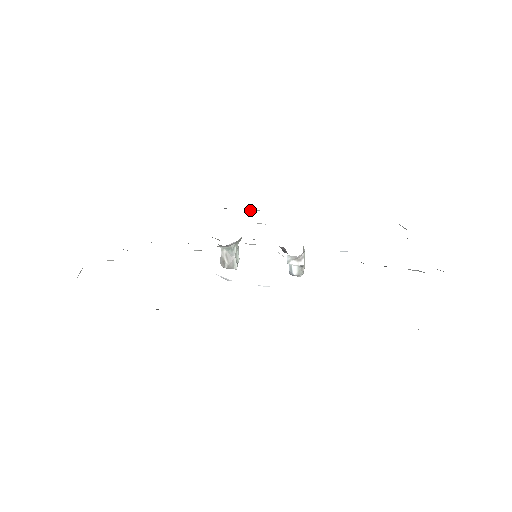
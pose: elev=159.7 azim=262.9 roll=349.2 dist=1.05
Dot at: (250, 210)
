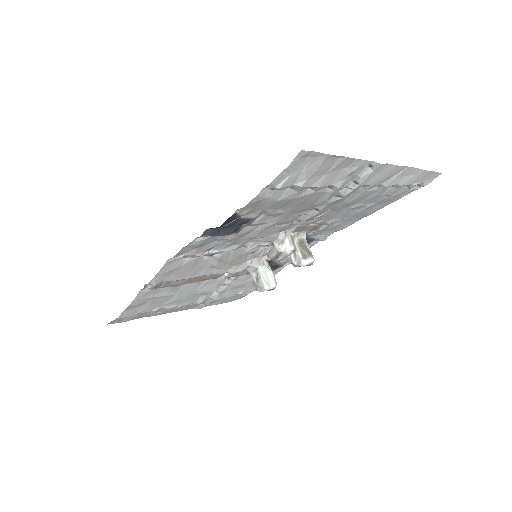
Dot at: occluded
